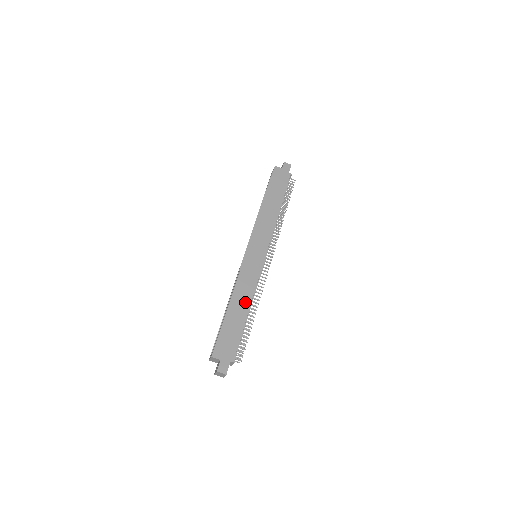
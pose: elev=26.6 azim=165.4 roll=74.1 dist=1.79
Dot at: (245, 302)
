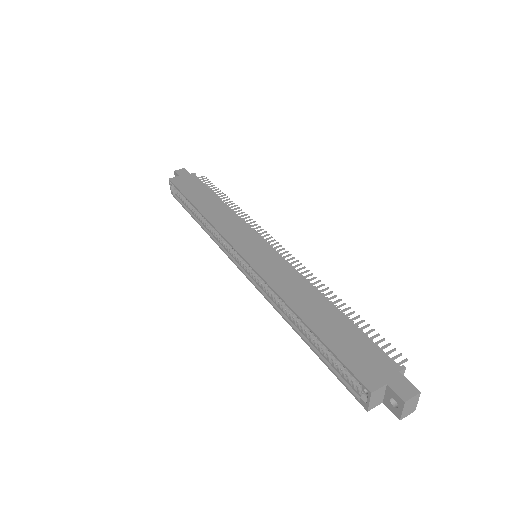
Dot at: (313, 298)
